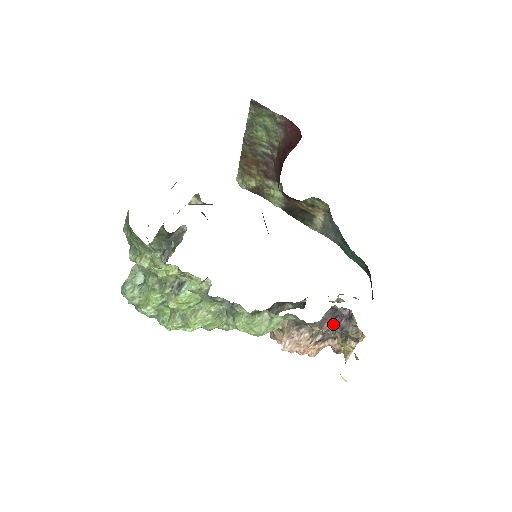
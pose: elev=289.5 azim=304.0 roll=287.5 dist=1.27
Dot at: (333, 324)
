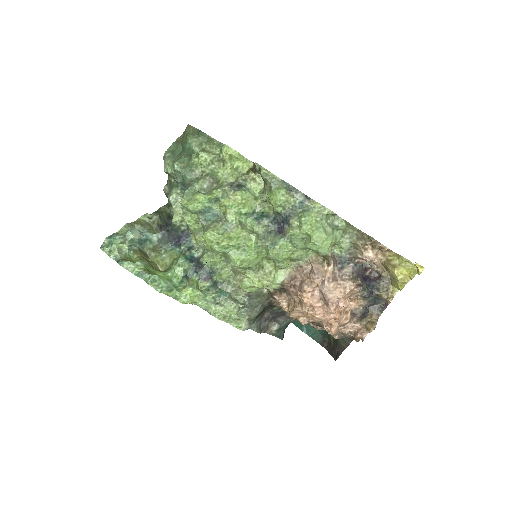
Dot at: (365, 280)
